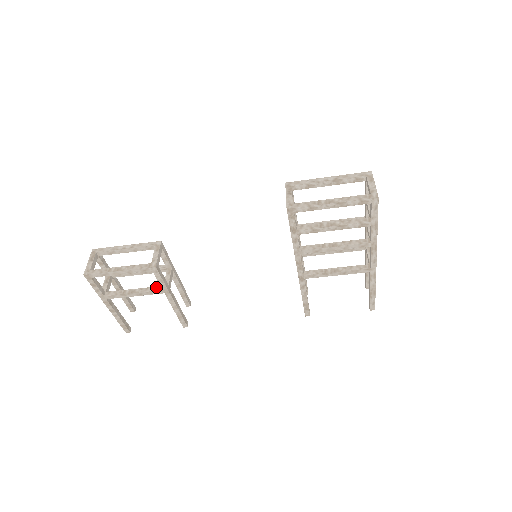
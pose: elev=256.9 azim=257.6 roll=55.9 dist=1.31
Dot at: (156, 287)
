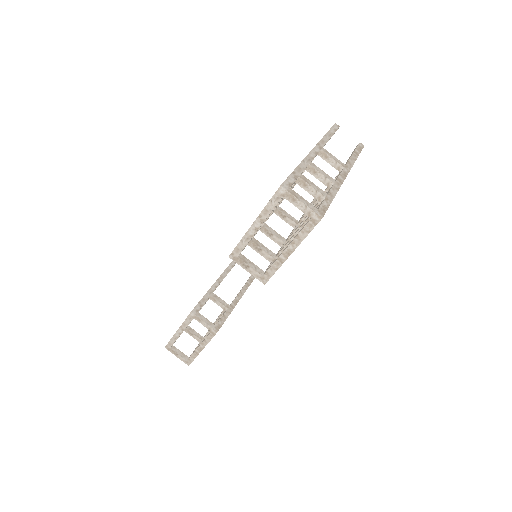
Dot at: occluded
